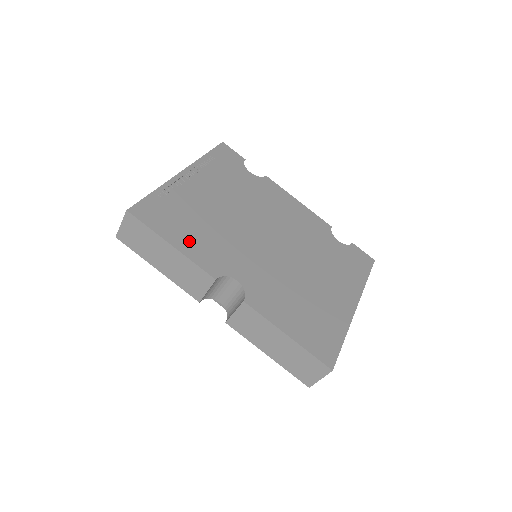
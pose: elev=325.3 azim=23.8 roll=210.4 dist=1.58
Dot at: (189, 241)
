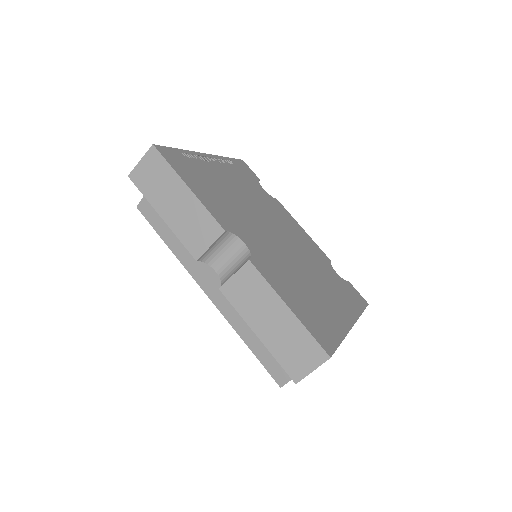
Dot at: (205, 194)
